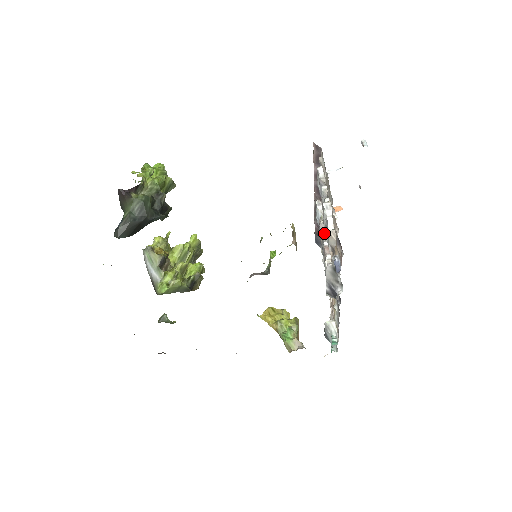
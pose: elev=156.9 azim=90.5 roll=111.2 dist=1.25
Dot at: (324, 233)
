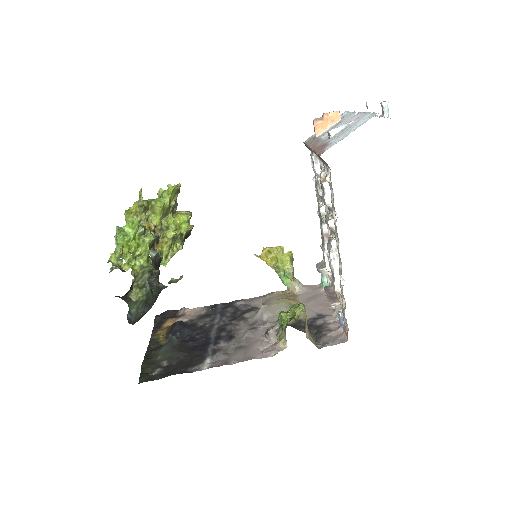
Dot at: (323, 213)
